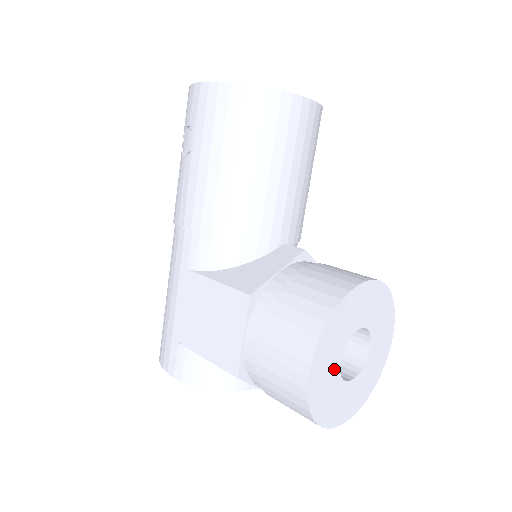
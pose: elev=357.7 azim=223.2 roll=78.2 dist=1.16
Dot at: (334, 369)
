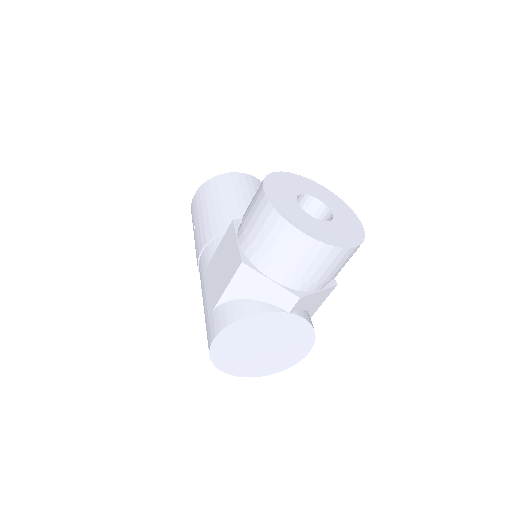
Dot at: (293, 203)
